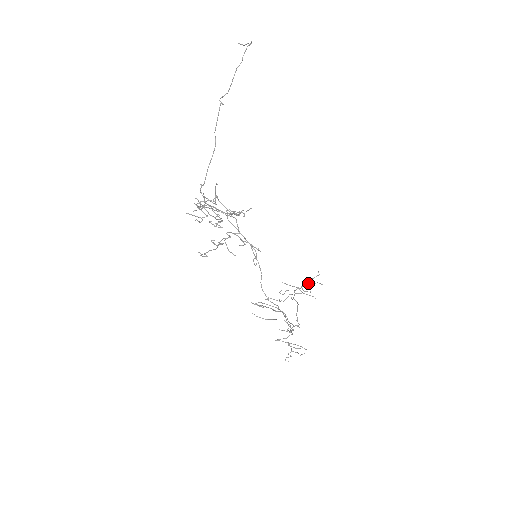
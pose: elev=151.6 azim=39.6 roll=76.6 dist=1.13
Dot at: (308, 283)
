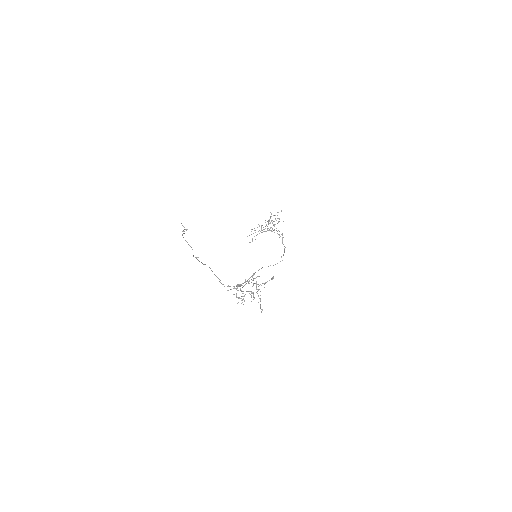
Dot at: occluded
